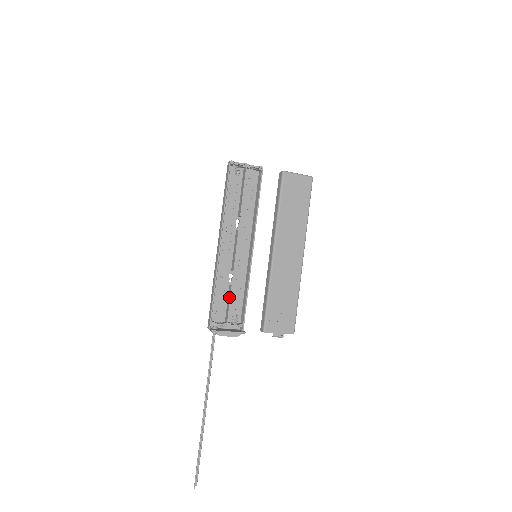
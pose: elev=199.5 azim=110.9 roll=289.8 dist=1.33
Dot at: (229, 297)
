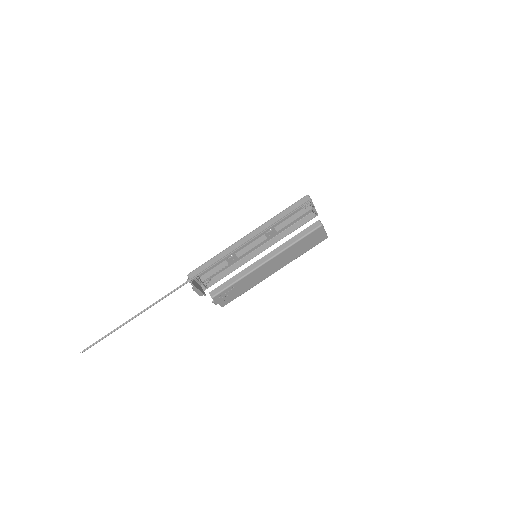
Dot at: (219, 268)
